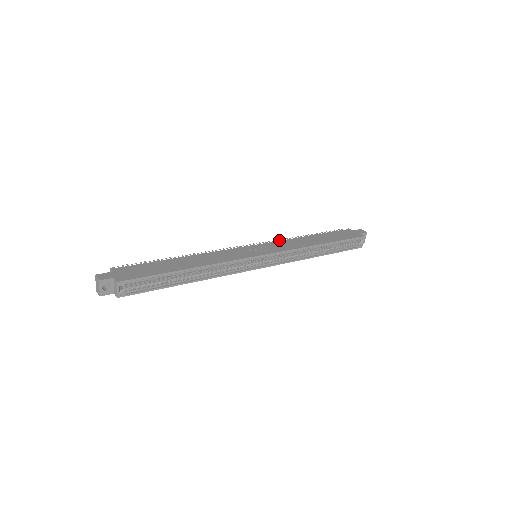
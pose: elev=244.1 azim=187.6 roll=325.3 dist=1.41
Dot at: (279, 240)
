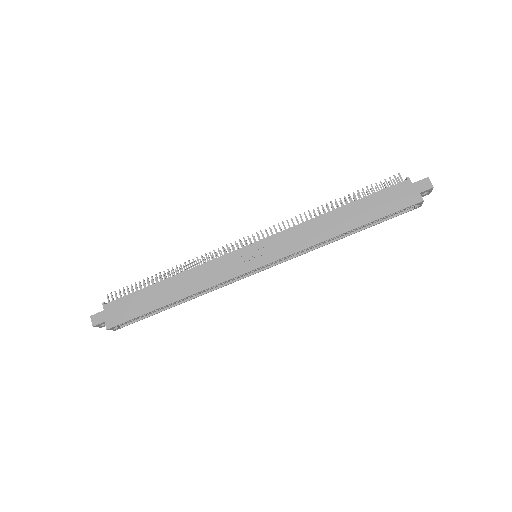
Dot at: (292, 220)
